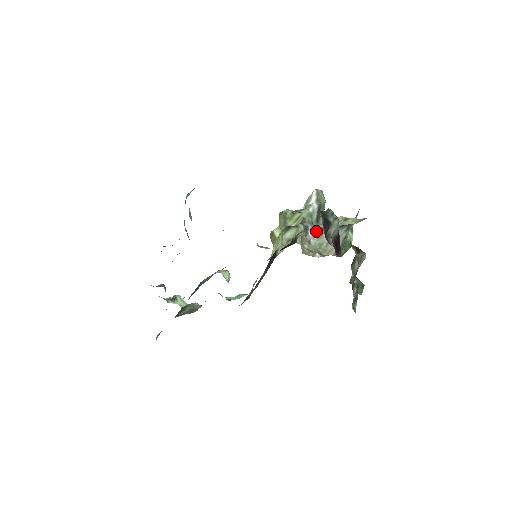
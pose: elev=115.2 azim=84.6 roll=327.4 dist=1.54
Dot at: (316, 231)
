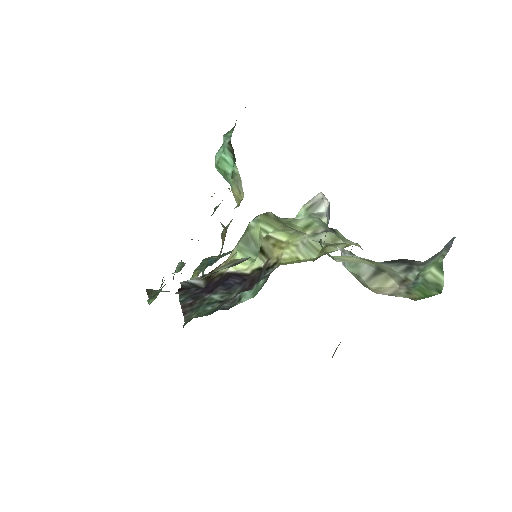
Dot at: (348, 253)
